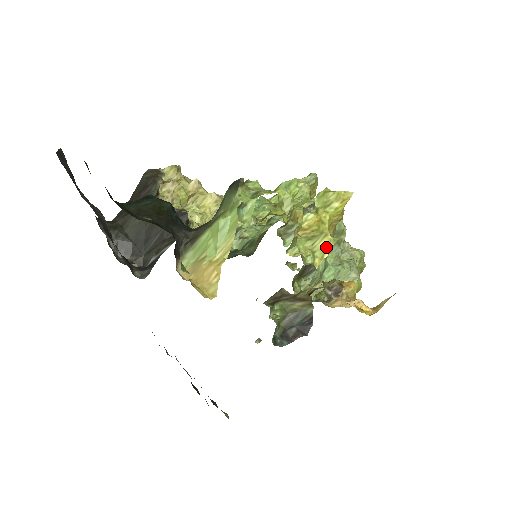
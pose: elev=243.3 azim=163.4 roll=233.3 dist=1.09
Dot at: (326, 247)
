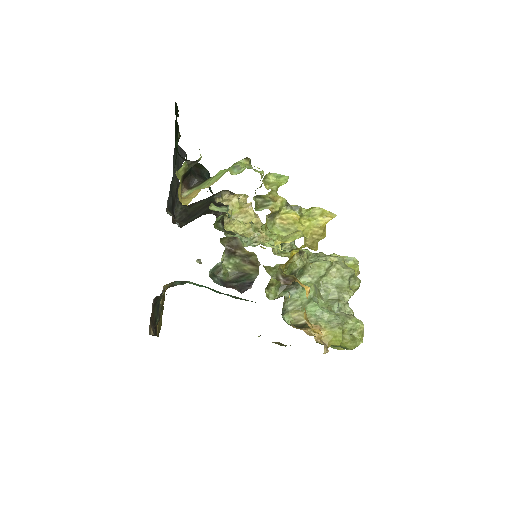
Dot at: (292, 237)
